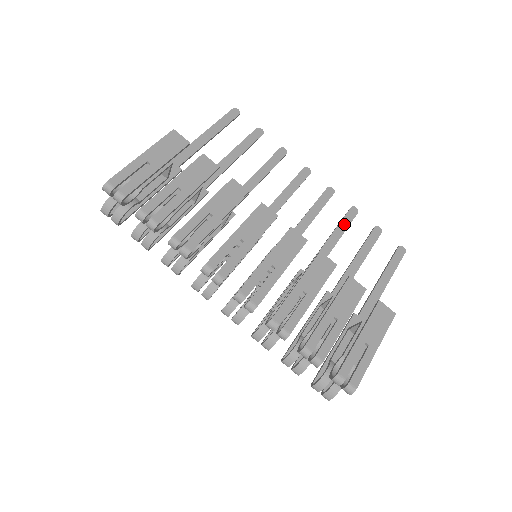
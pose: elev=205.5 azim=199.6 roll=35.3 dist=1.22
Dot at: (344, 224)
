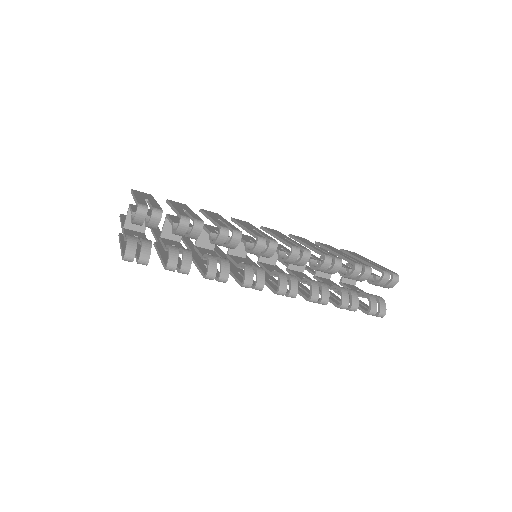
Dot at: occluded
